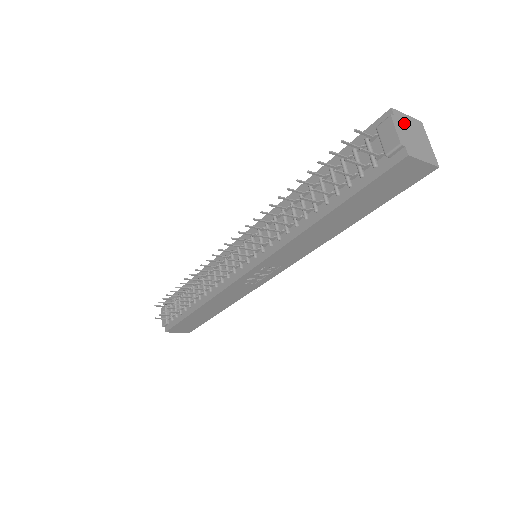
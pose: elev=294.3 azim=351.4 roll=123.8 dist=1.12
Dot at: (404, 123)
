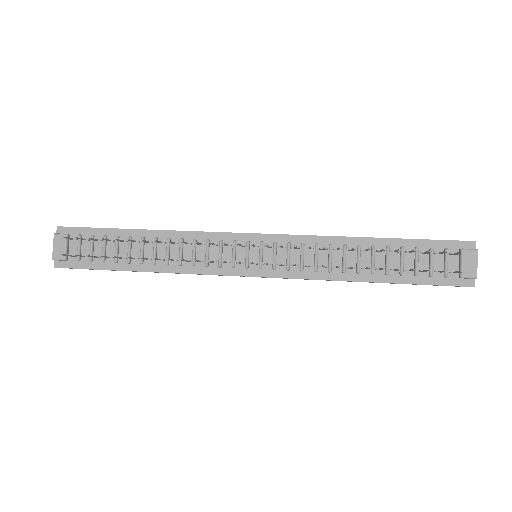
Dot at: occluded
